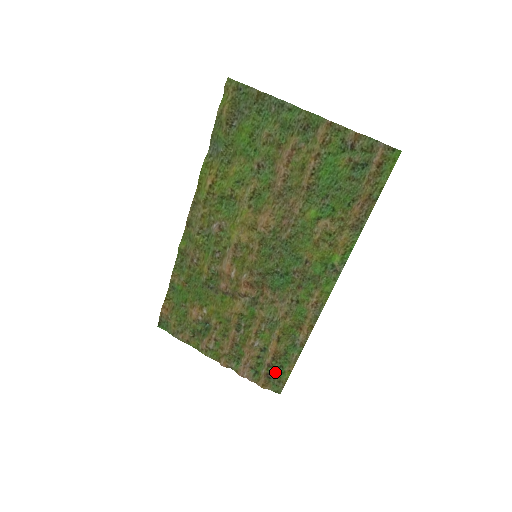
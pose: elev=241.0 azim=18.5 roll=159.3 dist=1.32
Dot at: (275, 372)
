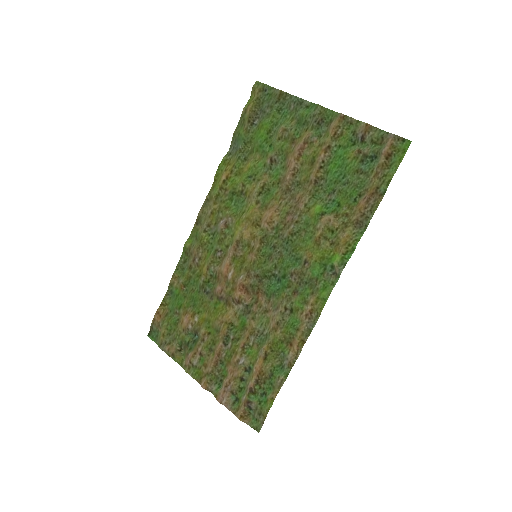
Dot at: (257, 400)
